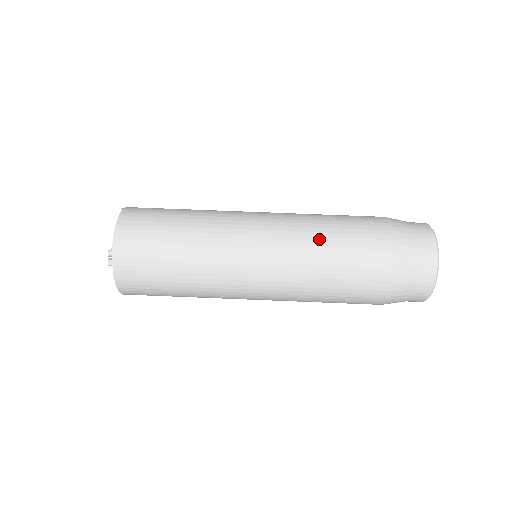
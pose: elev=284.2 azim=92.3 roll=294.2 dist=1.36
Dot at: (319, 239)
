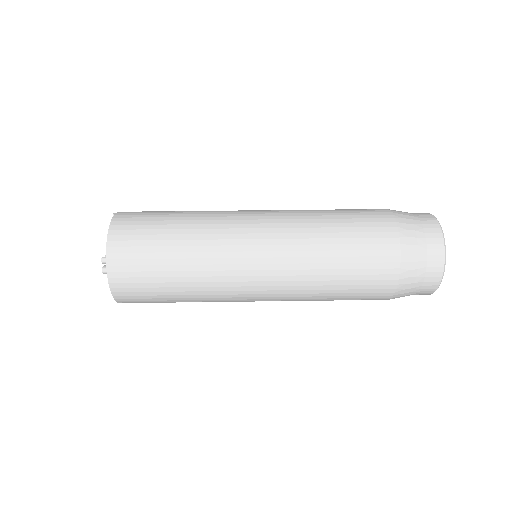
Dot at: (321, 234)
